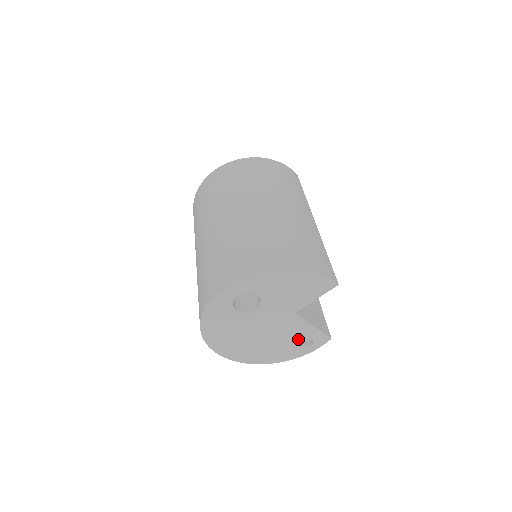
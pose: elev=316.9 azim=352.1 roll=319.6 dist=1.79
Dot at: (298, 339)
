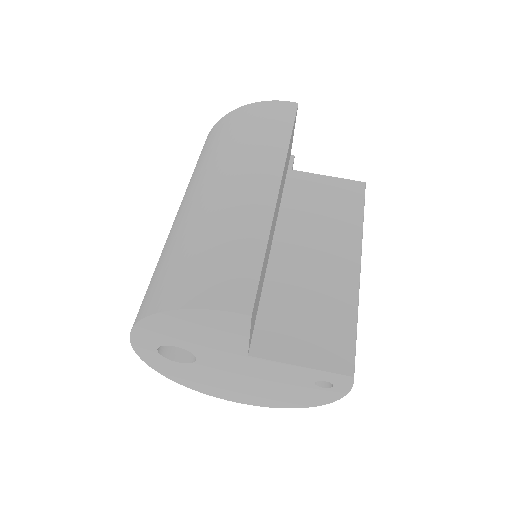
Dot at: (303, 381)
